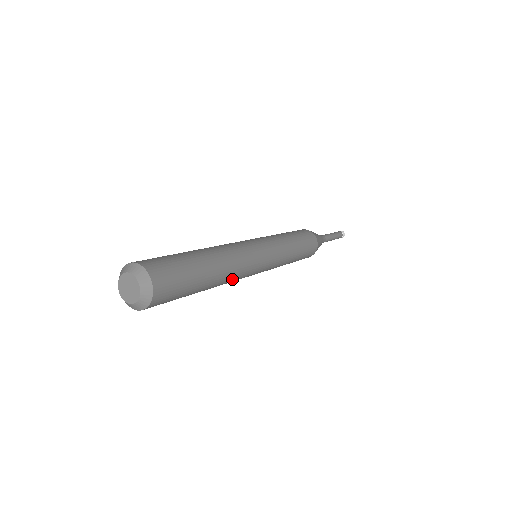
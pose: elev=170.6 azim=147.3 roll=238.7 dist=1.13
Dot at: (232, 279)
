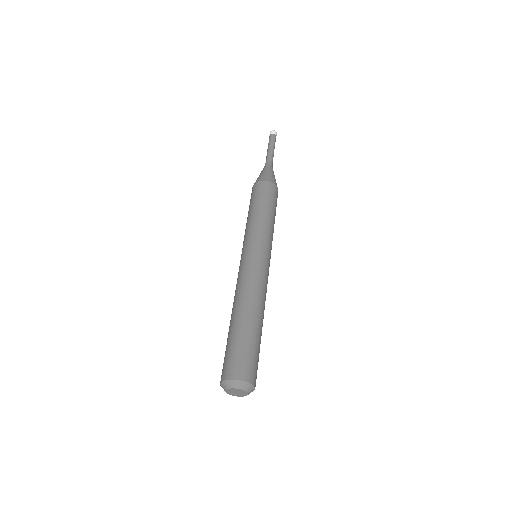
Dot at: occluded
